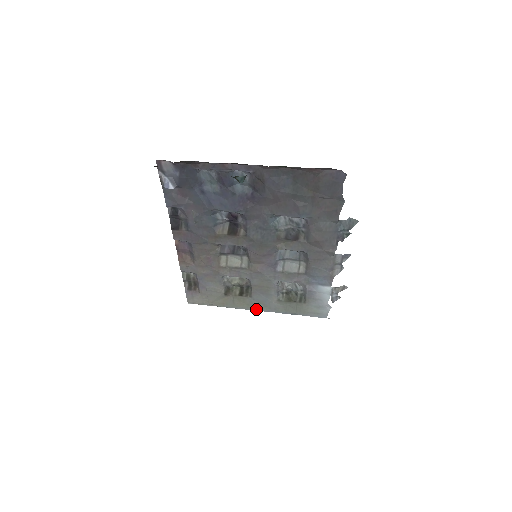
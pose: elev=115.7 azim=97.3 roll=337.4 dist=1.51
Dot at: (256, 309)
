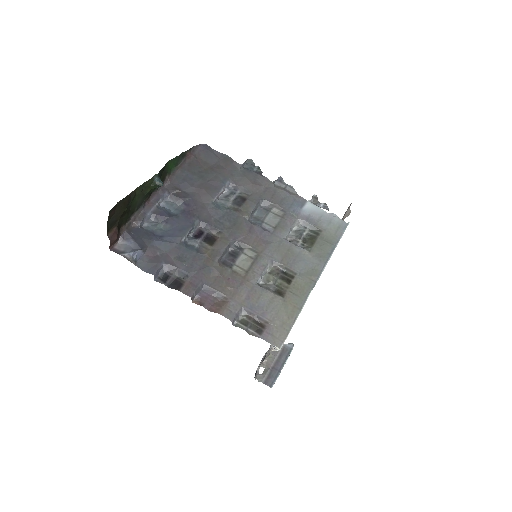
Dot at: (314, 279)
